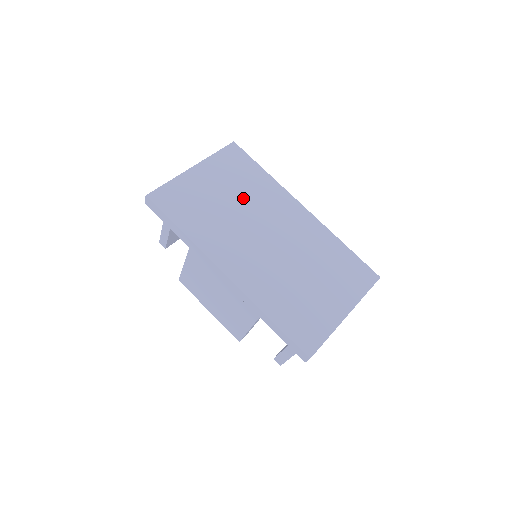
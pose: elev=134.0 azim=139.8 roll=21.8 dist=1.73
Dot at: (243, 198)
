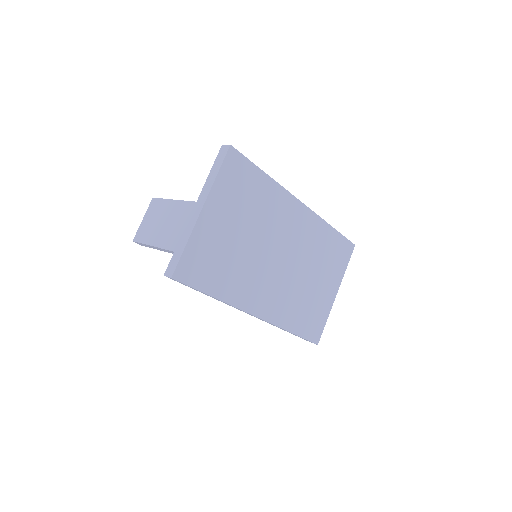
Dot at: (254, 224)
